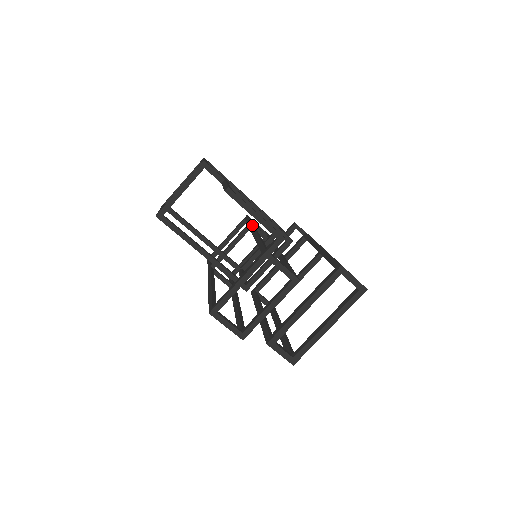
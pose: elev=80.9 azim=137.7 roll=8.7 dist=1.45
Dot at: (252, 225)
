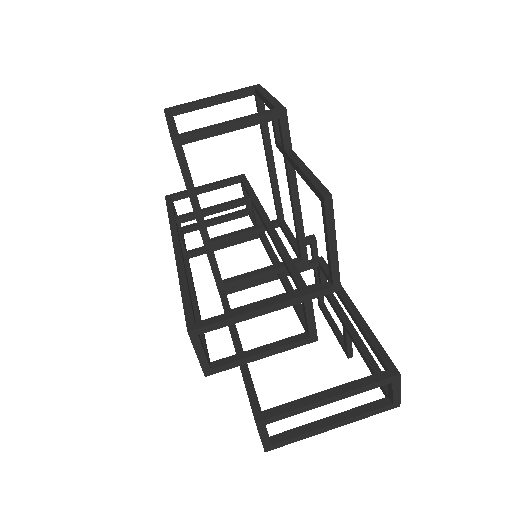
Dot at: (262, 206)
